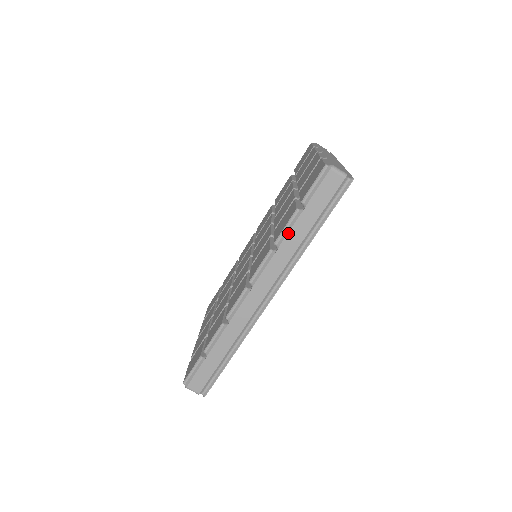
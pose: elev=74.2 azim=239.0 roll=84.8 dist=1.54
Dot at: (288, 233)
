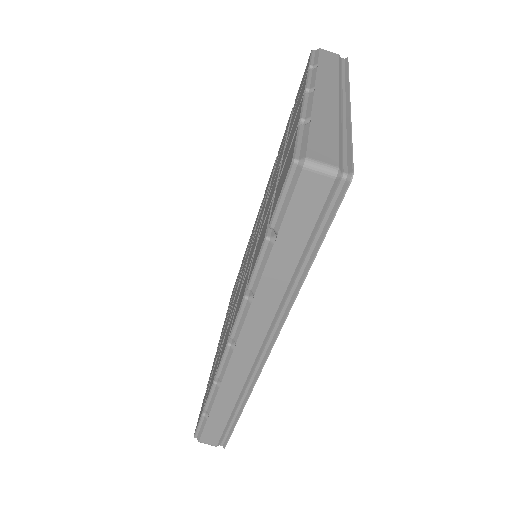
Dot at: (262, 275)
